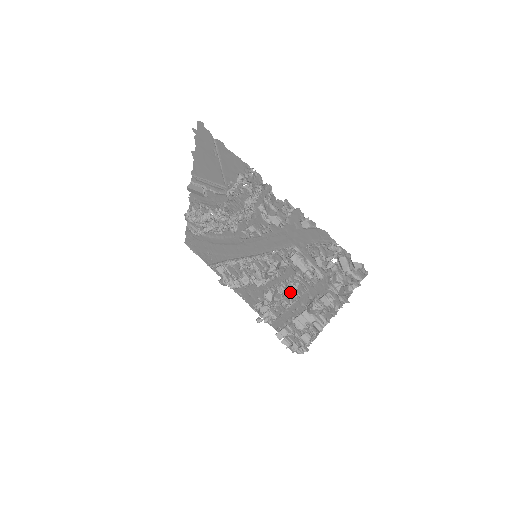
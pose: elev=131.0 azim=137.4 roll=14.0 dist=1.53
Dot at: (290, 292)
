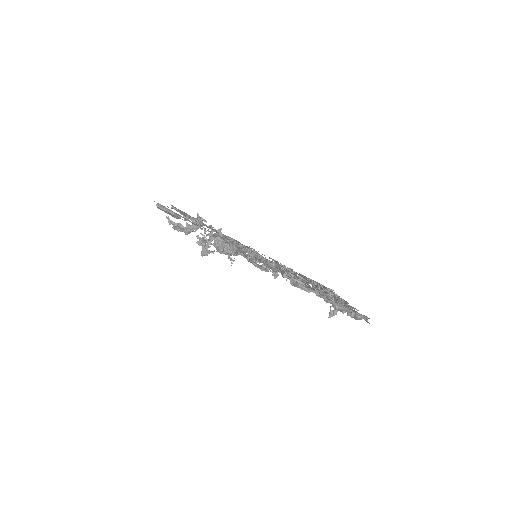
Dot at: occluded
